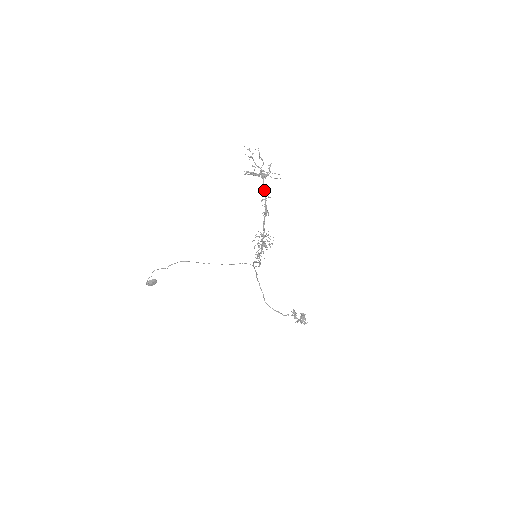
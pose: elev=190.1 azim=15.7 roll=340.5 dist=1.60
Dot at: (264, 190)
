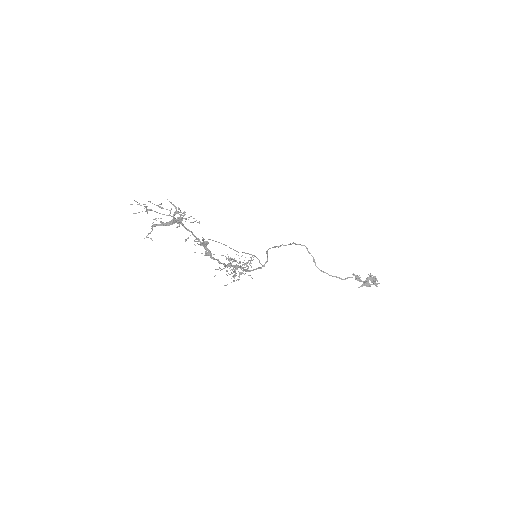
Dot at: occluded
